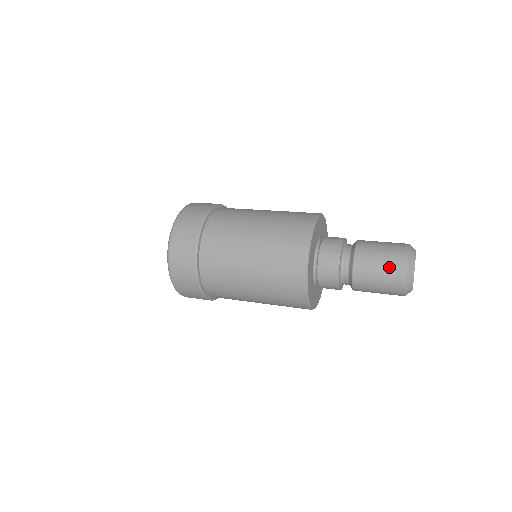
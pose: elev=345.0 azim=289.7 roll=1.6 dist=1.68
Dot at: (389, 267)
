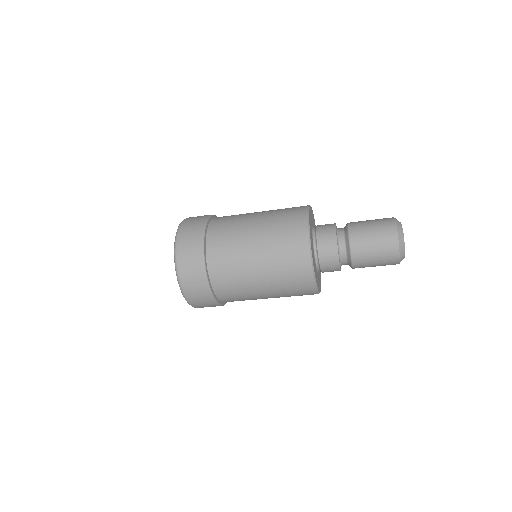
Dot at: (383, 247)
